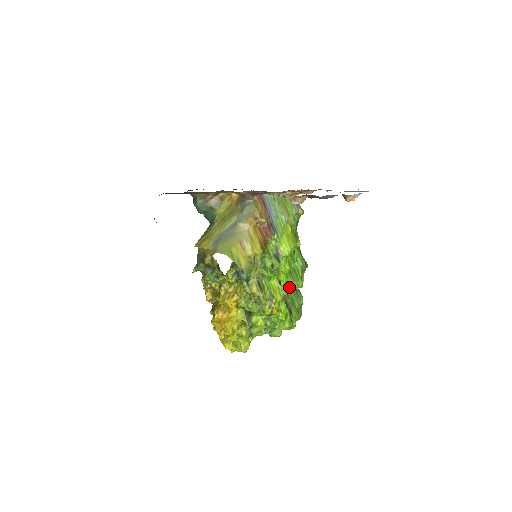
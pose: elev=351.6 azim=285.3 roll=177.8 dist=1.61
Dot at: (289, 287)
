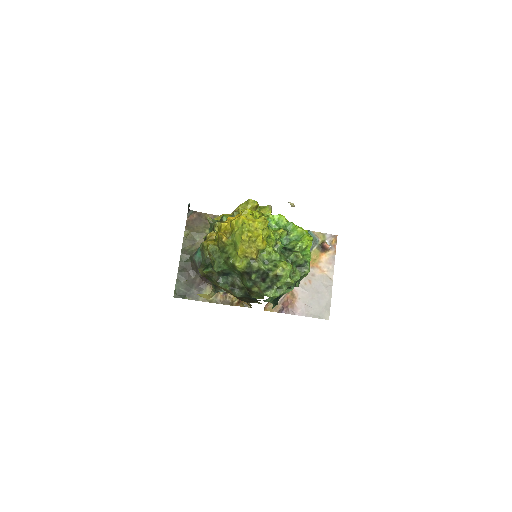
Dot at: occluded
